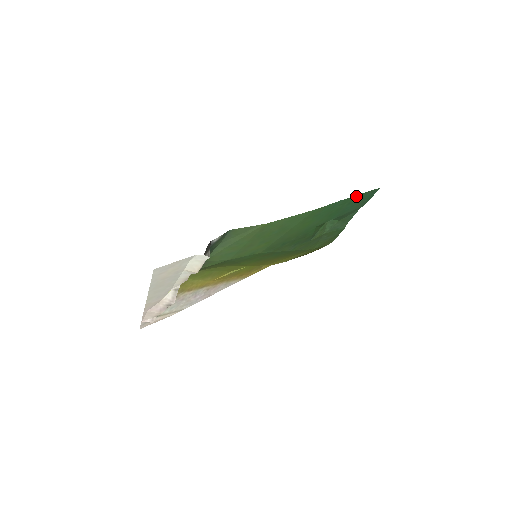
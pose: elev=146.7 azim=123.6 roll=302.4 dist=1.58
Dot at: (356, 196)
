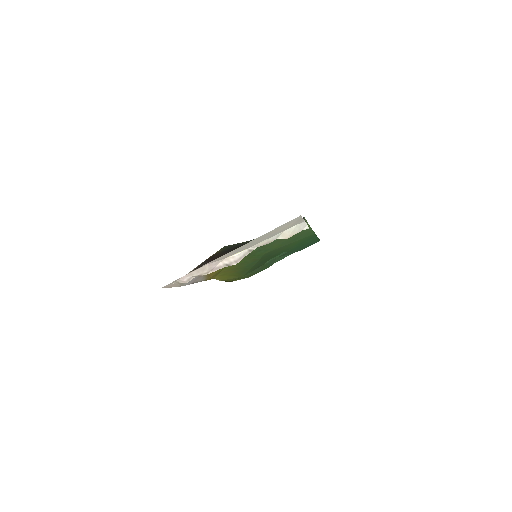
Dot at: occluded
